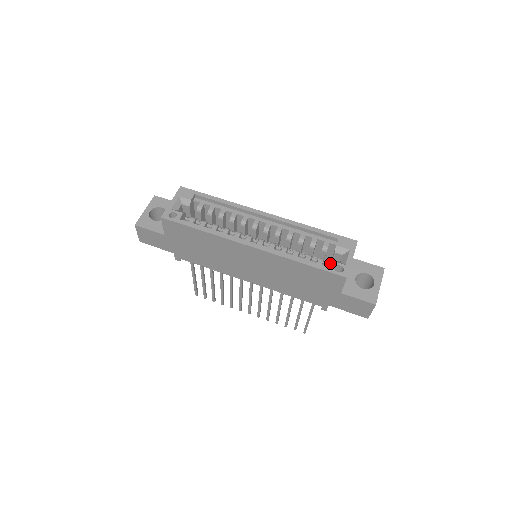
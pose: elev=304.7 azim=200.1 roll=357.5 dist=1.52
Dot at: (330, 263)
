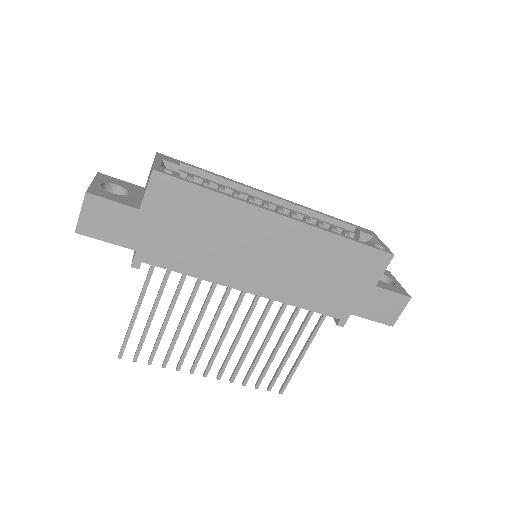
Dot at: occluded
